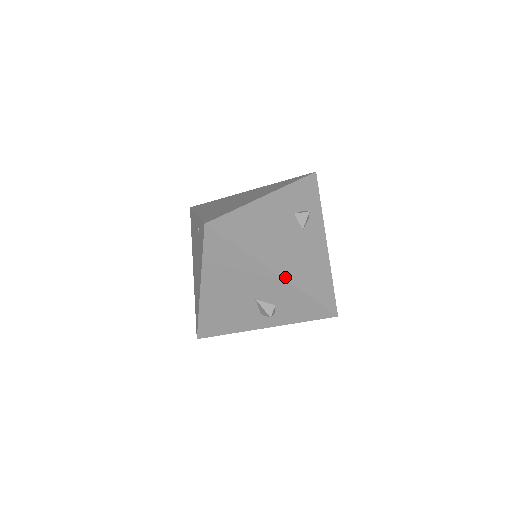
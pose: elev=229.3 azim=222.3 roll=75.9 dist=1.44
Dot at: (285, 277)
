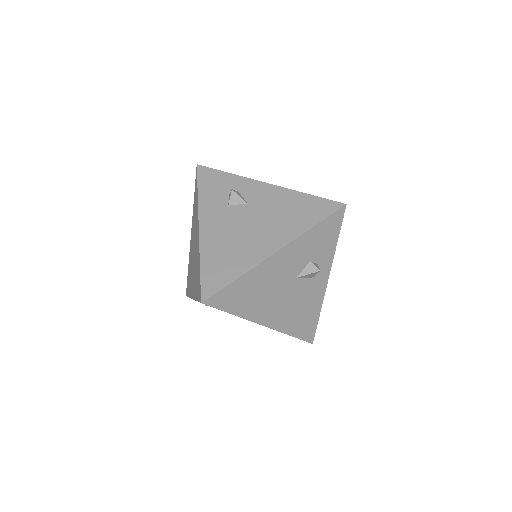
Dot at: (285, 243)
